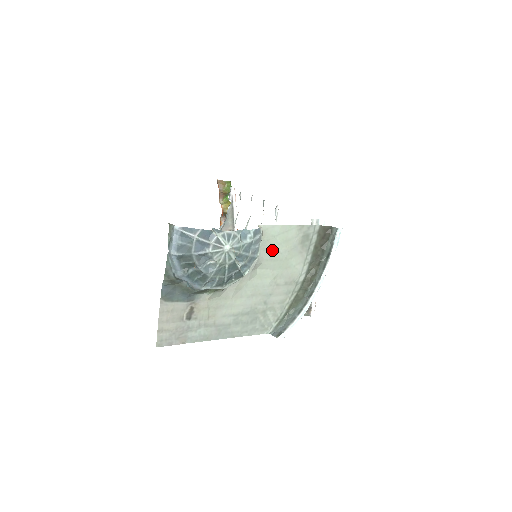
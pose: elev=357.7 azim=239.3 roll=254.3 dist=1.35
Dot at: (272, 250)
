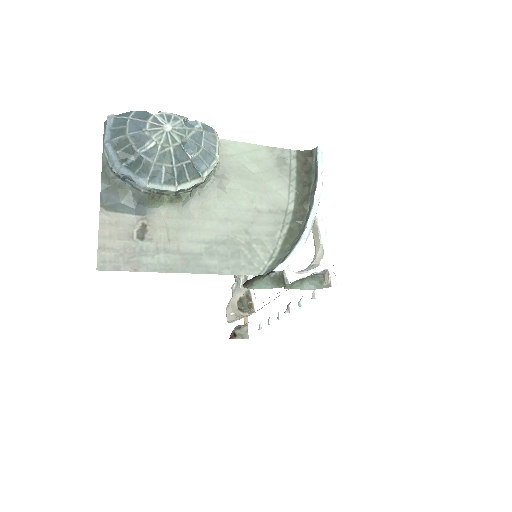
Dot at: (240, 169)
